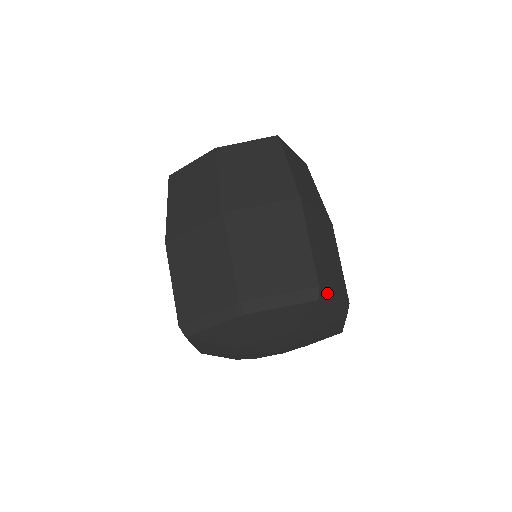
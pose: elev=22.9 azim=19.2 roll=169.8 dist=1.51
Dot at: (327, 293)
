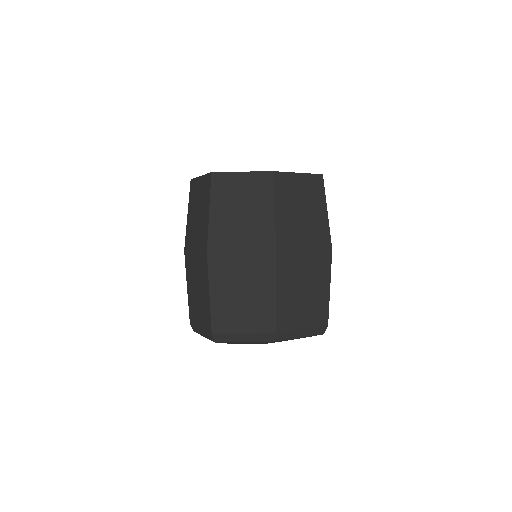
Dot at: (228, 335)
